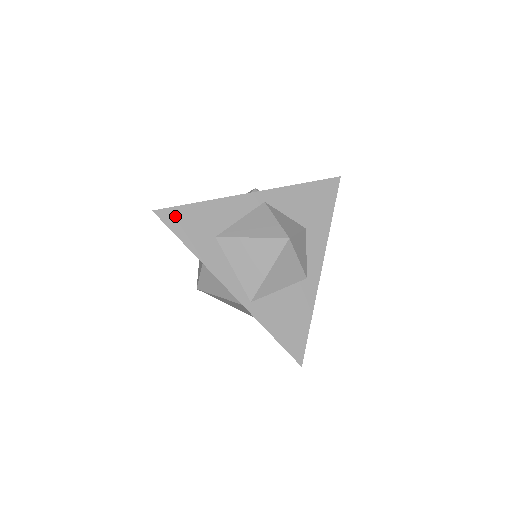
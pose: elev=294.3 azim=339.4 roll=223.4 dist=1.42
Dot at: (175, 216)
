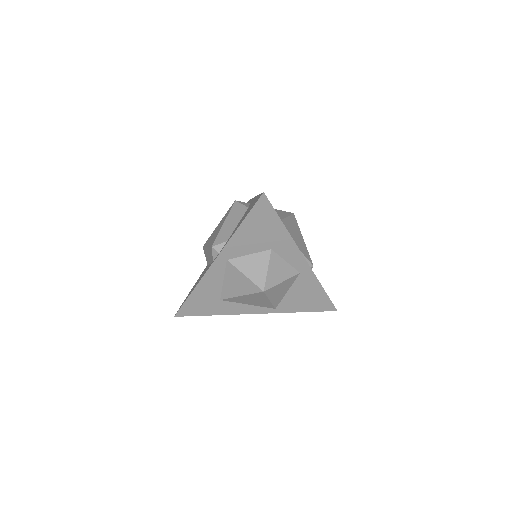
Dot at: (188, 309)
